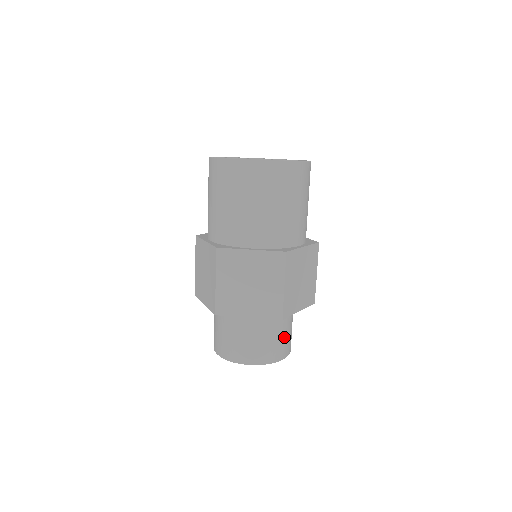
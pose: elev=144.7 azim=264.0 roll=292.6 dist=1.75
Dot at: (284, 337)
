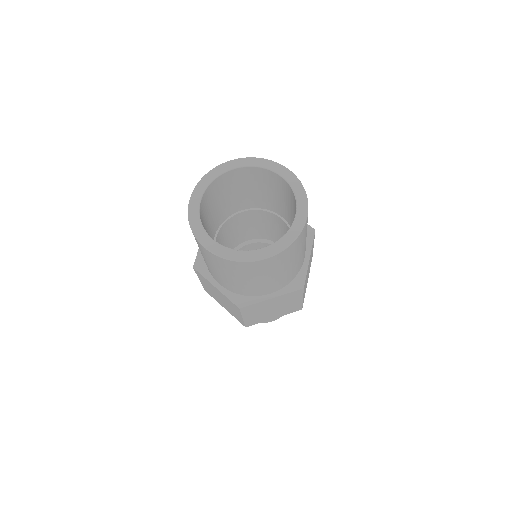
Dot at: occluded
